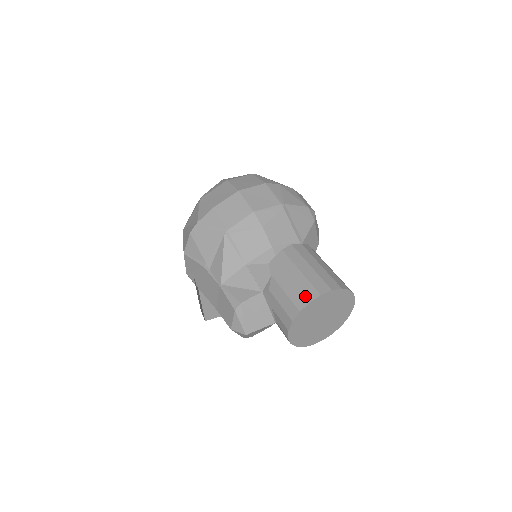
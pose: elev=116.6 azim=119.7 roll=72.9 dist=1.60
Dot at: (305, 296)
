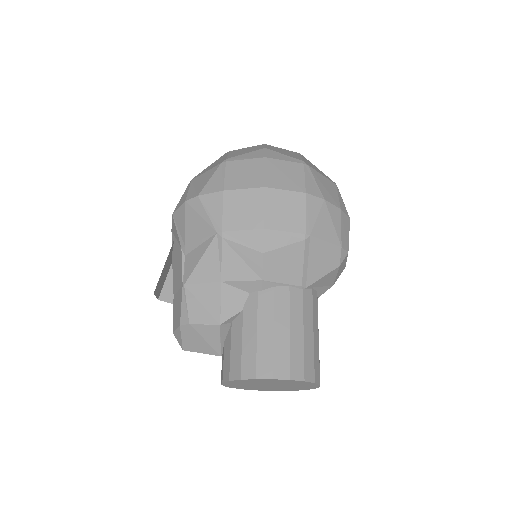
Dot at: (257, 367)
